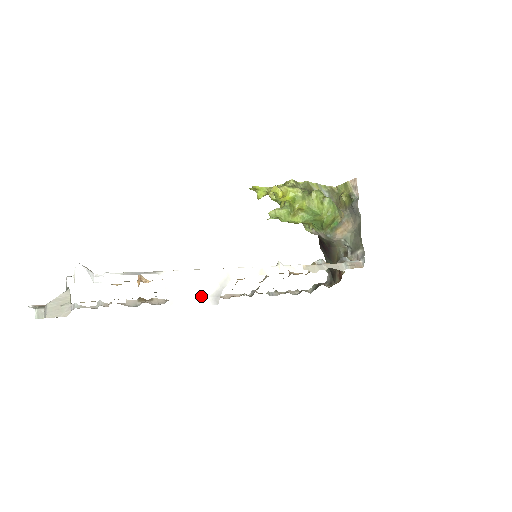
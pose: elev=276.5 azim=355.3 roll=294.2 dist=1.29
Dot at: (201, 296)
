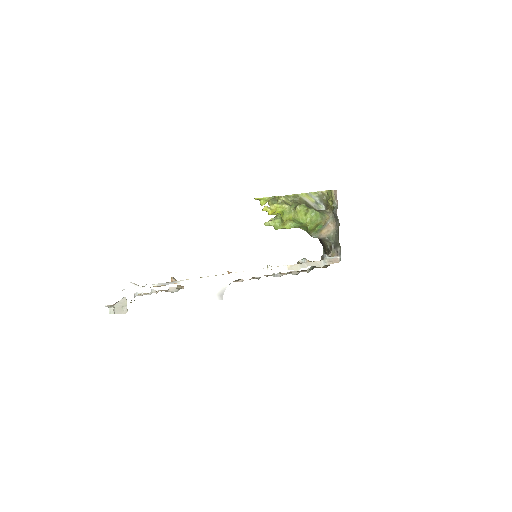
Dot at: (211, 294)
